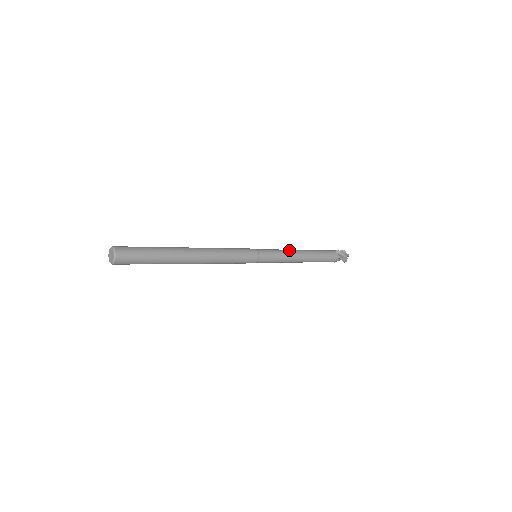
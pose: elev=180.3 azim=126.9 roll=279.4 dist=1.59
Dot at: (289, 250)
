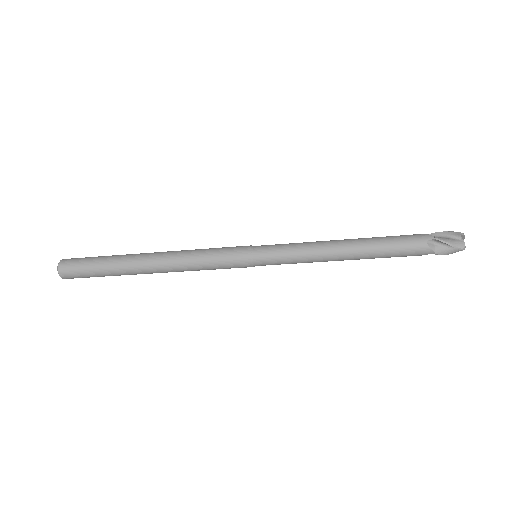
Dot at: (316, 241)
